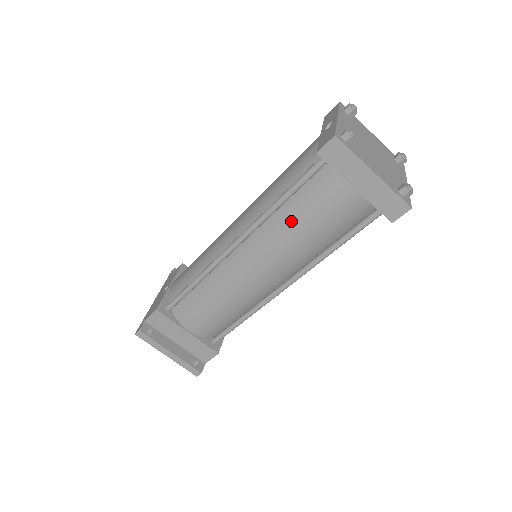
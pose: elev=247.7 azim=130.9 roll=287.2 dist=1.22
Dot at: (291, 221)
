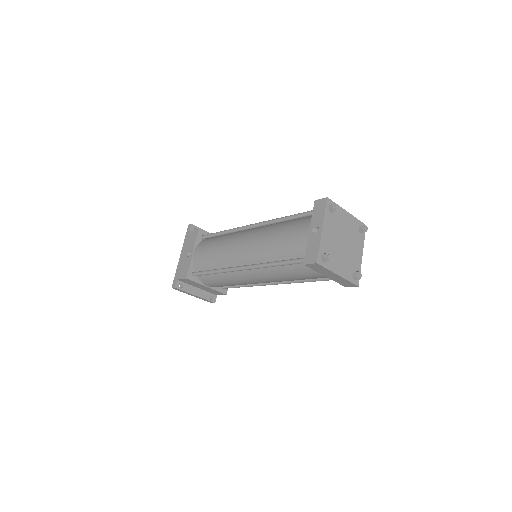
Dot at: (283, 273)
